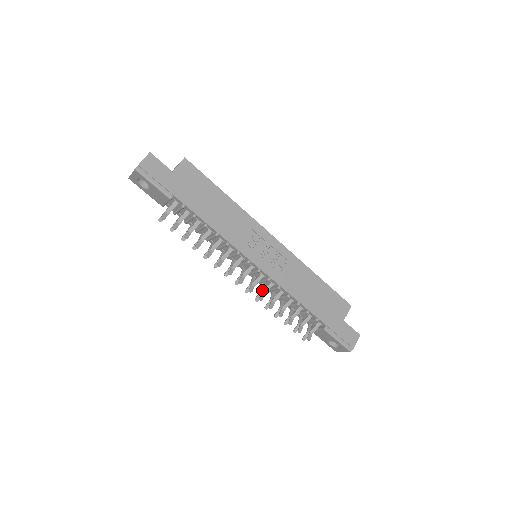
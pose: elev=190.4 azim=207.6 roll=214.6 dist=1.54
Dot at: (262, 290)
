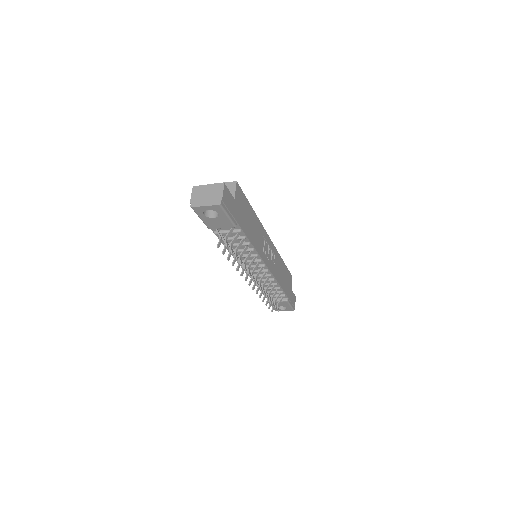
Dot at: occluded
